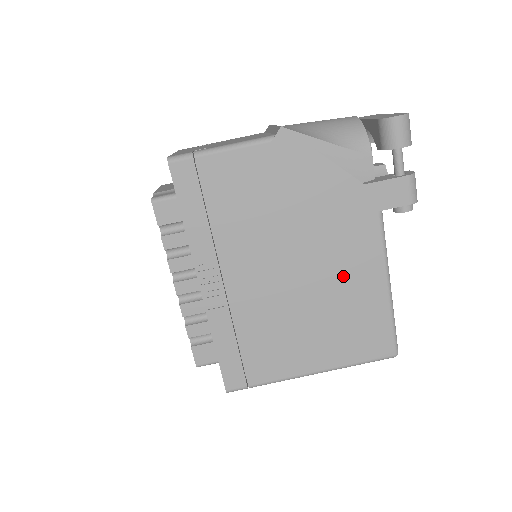
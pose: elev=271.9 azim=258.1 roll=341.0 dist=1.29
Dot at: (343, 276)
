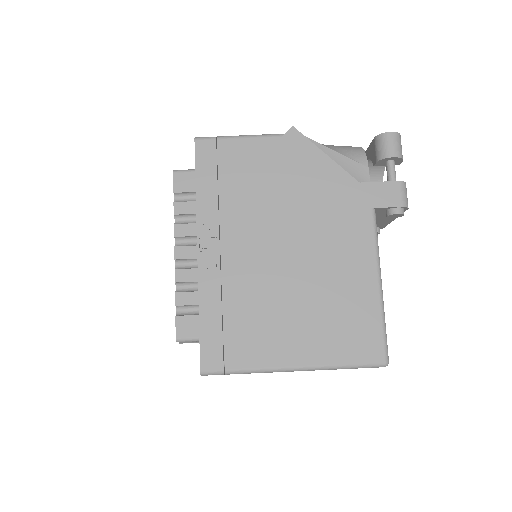
Dot at: (335, 264)
